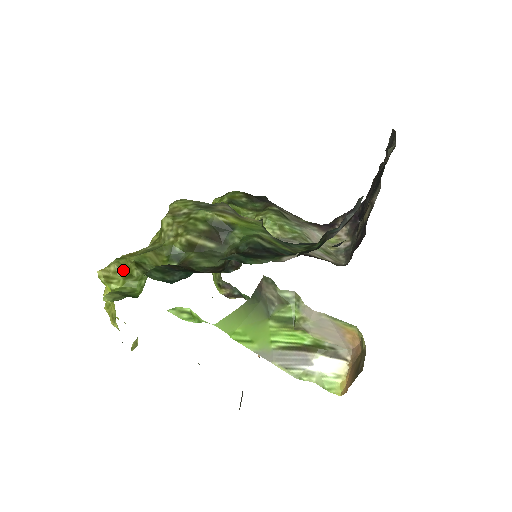
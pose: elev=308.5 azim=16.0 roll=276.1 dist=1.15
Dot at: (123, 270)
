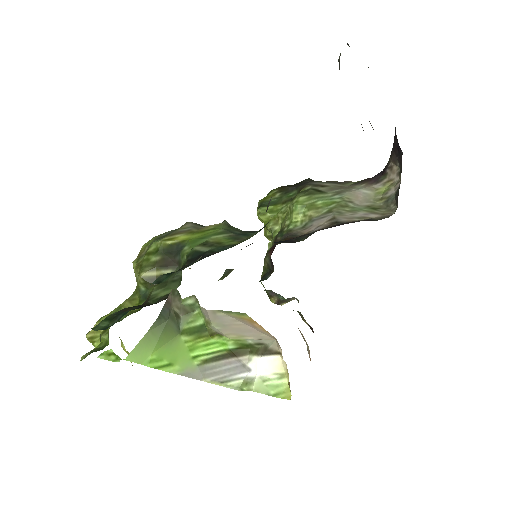
Dot at: occluded
